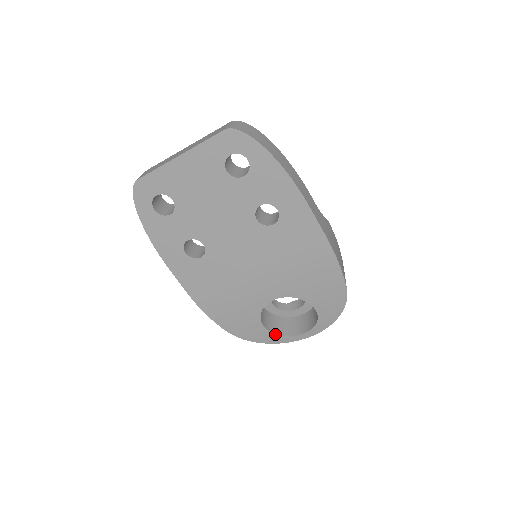
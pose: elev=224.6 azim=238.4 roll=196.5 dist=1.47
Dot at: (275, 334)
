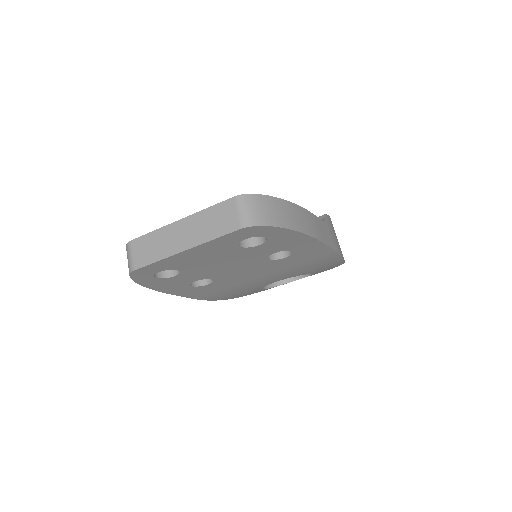
Dot at: (273, 287)
